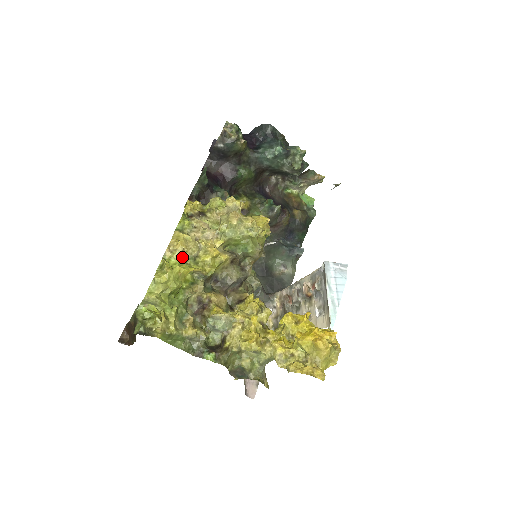
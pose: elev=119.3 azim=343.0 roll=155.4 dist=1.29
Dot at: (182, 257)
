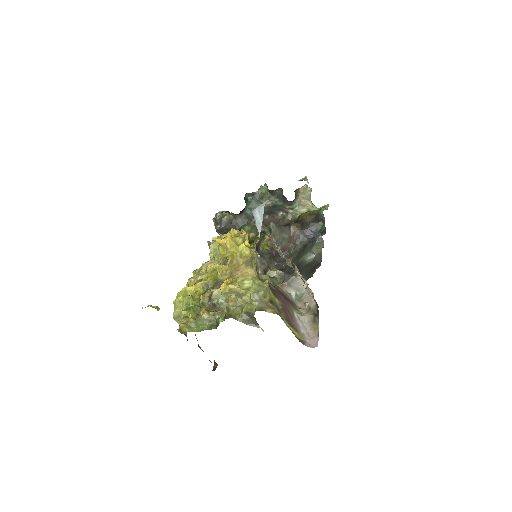
Dot at: occluded
